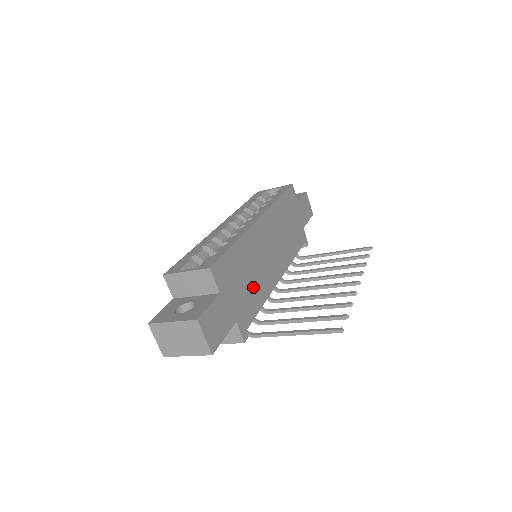
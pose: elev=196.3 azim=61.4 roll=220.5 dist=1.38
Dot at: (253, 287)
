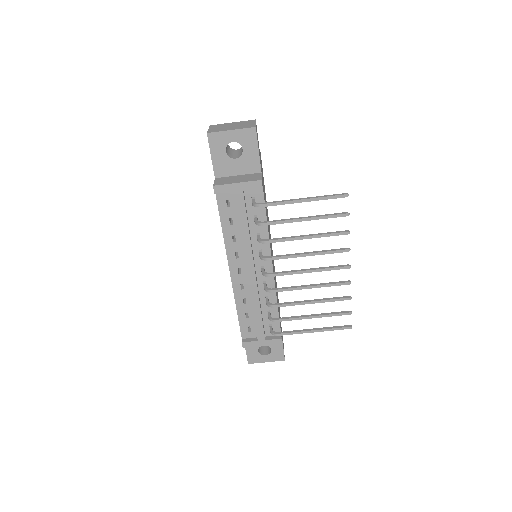
Dot at: (266, 211)
